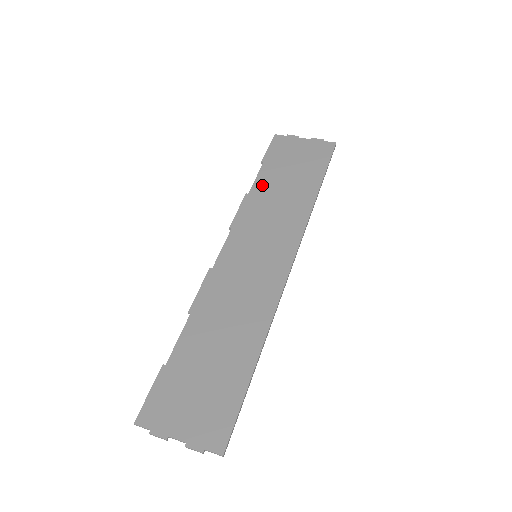
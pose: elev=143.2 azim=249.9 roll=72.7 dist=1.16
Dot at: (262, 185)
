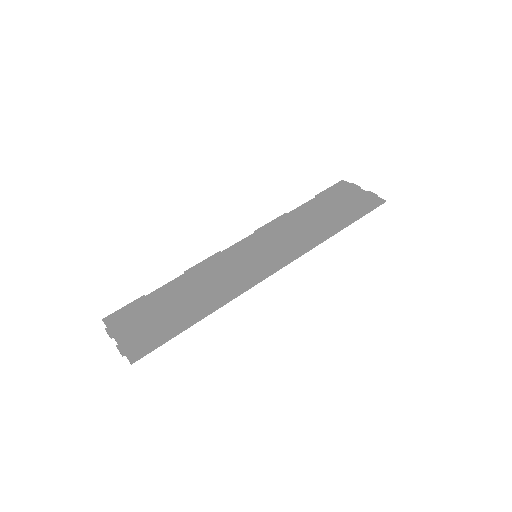
Dot at: (301, 211)
